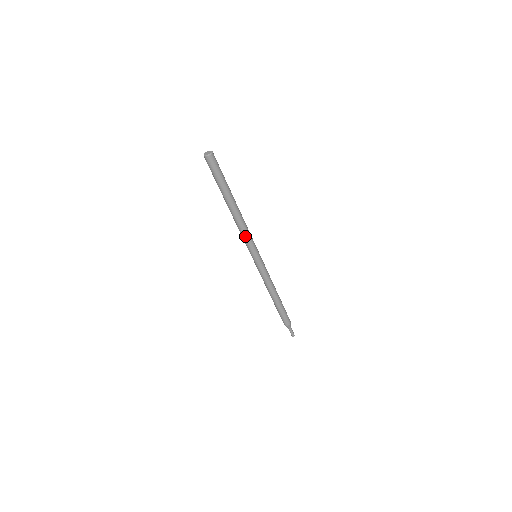
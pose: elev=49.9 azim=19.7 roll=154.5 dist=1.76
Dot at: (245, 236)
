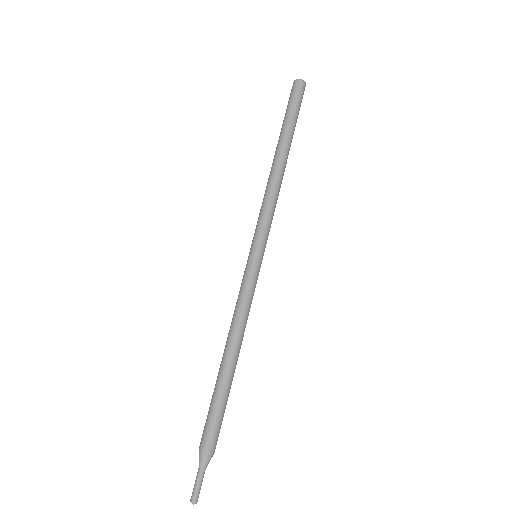
Dot at: (268, 206)
